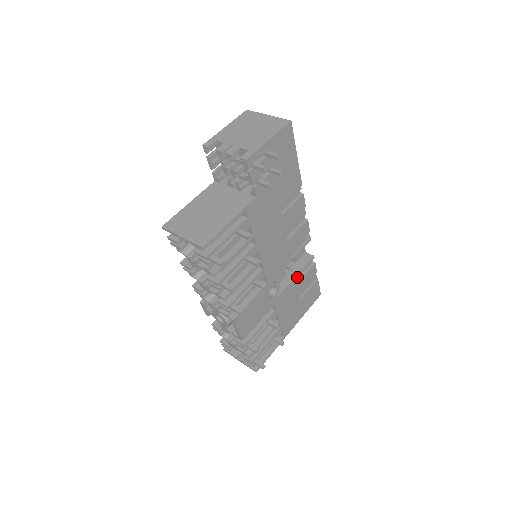
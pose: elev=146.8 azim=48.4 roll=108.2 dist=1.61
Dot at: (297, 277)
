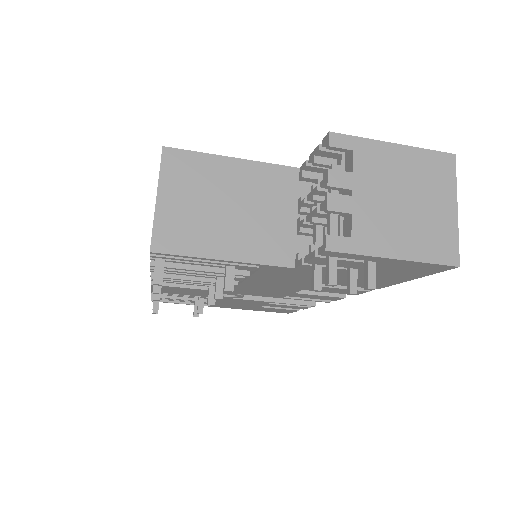
Dot at: (274, 302)
